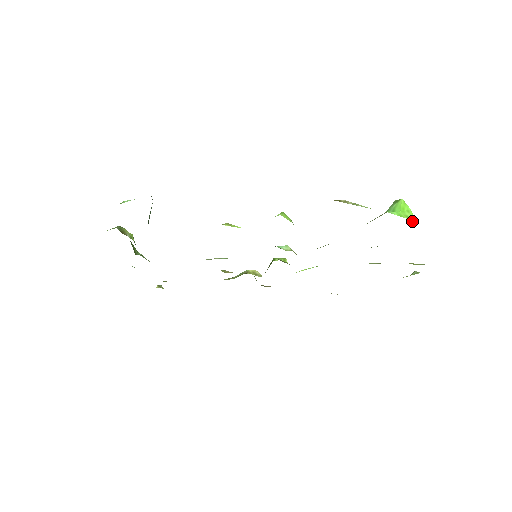
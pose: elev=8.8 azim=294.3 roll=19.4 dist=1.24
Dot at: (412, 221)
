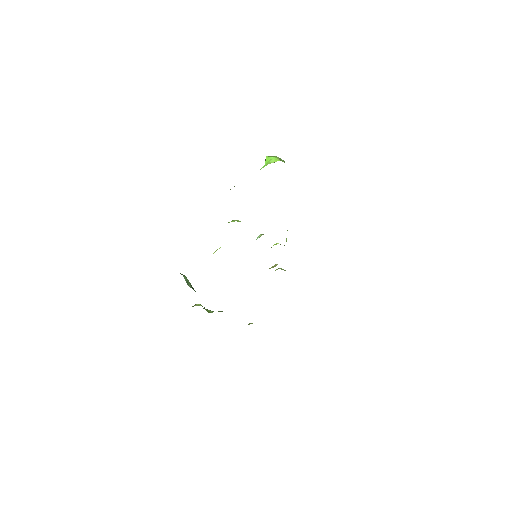
Dot at: (274, 162)
